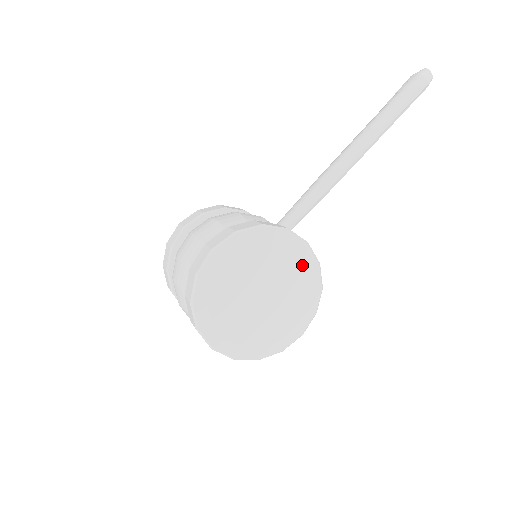
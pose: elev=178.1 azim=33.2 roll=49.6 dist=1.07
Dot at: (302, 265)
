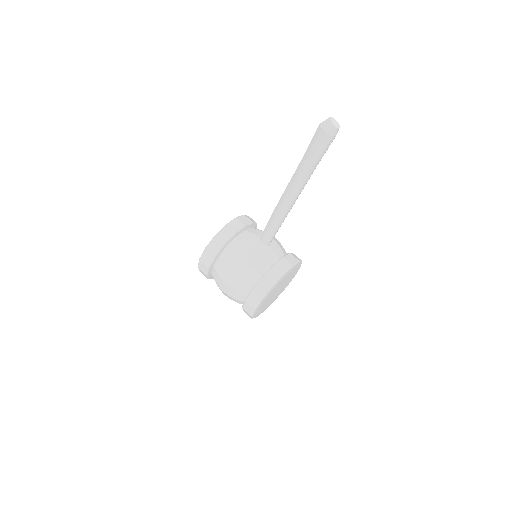
Dot at: (292, 271)
